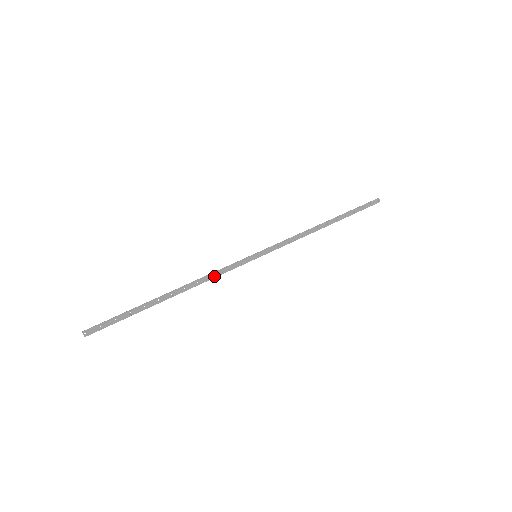
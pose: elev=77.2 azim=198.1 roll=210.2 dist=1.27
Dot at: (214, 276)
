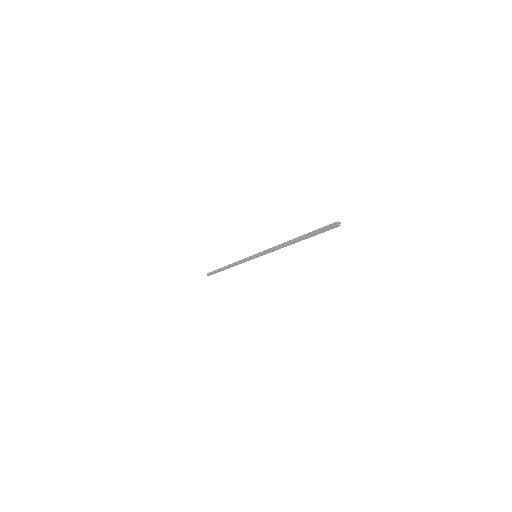
Dot at: (240, 263)
